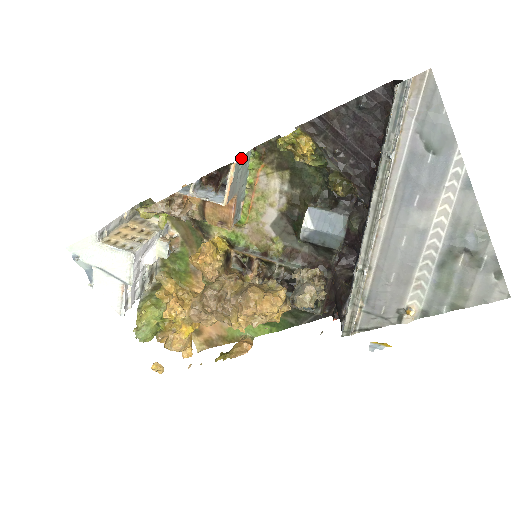
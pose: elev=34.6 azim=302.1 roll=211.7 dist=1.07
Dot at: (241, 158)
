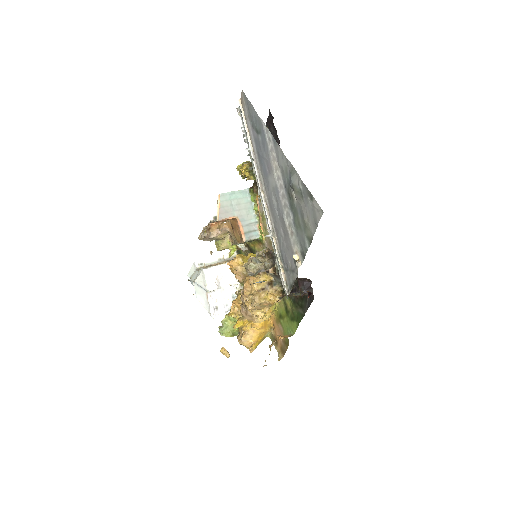
Dot at: (229, 192)
